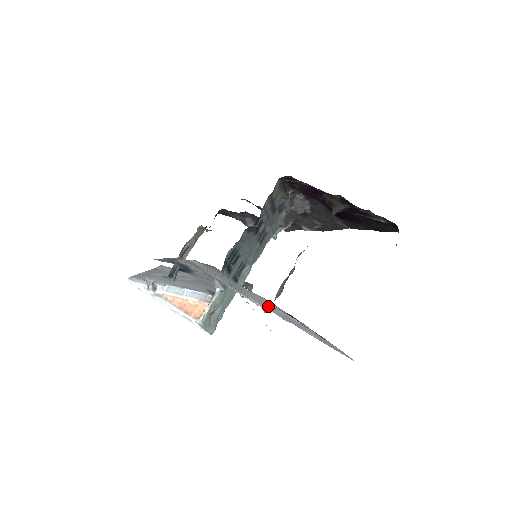
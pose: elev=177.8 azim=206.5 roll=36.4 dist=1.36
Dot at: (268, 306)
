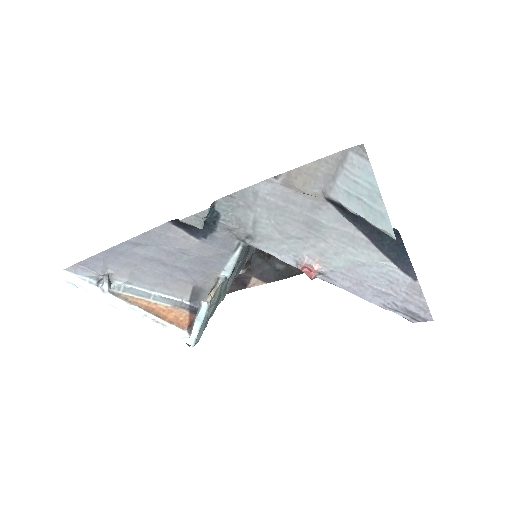
Dot at: (336, 253)
